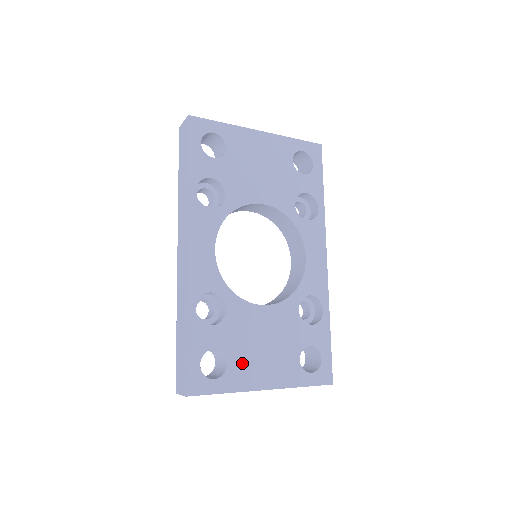
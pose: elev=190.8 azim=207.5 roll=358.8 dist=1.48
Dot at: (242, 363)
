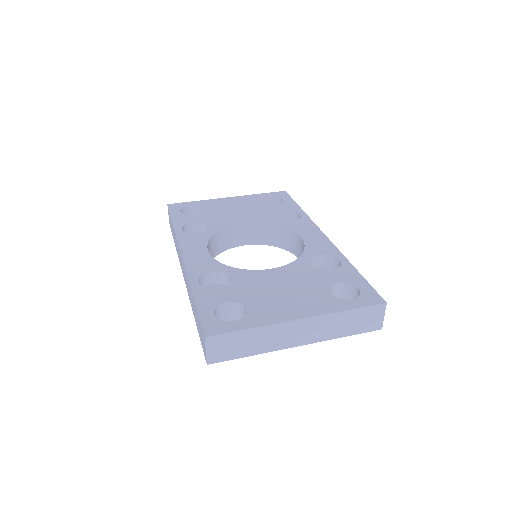
Dot at: (262, 306)
